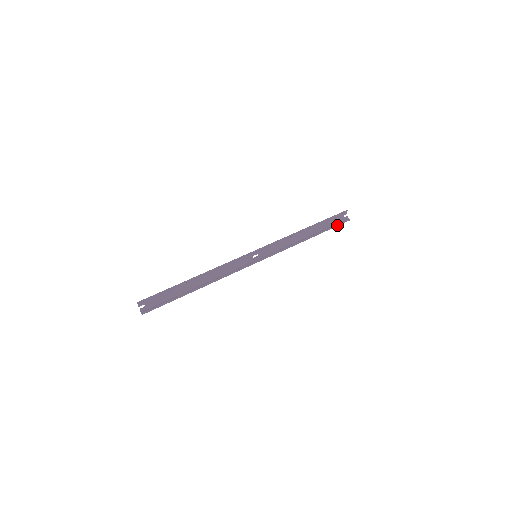
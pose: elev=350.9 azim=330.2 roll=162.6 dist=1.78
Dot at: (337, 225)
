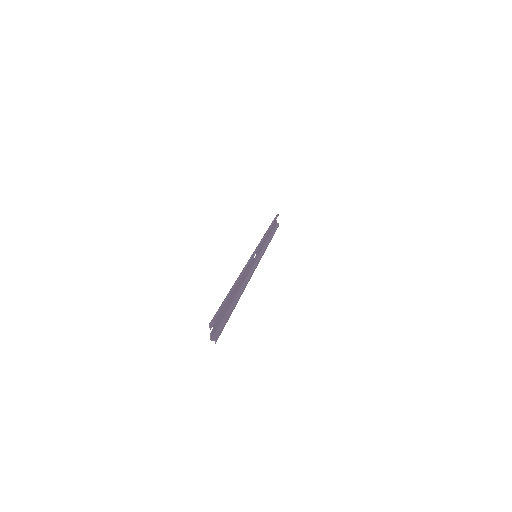
Dot at: (276, 229)
